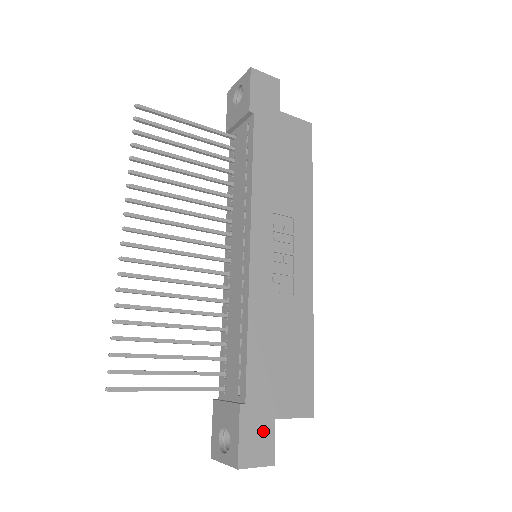
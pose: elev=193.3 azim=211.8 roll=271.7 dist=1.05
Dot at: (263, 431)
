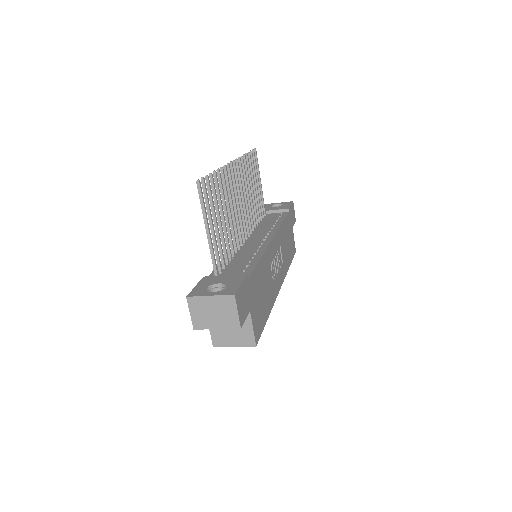
Dot at: (246, 304)
